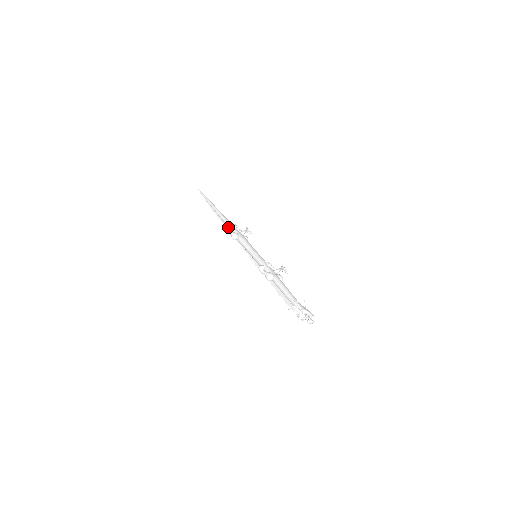
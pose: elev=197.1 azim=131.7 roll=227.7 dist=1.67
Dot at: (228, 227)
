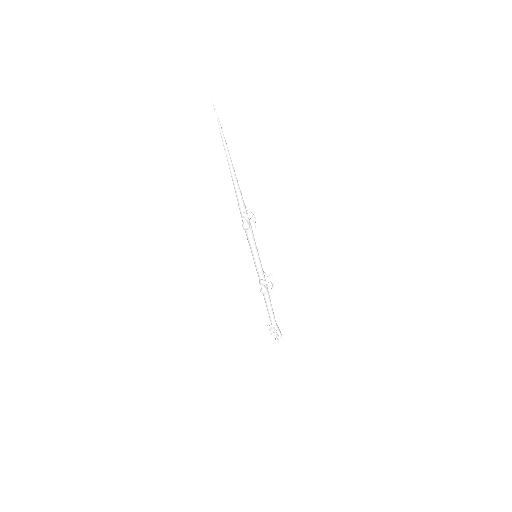
Dot at: (246, 215)
